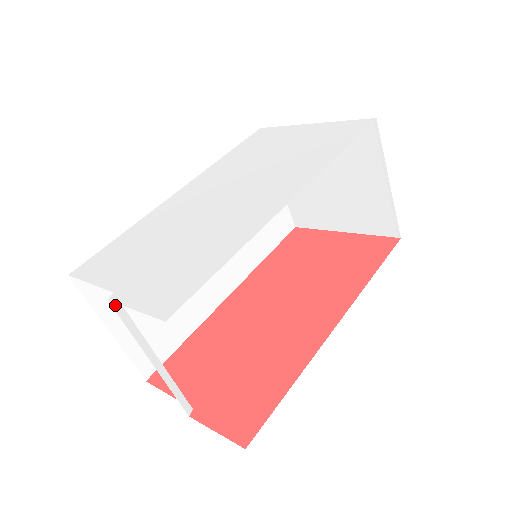
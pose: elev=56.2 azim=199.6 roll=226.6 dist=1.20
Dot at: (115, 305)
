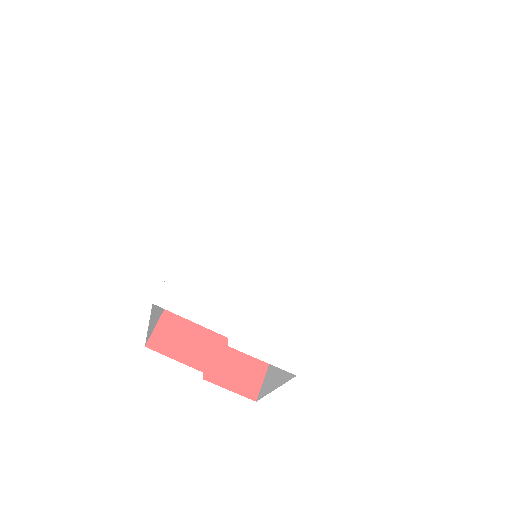
Dot at: occluded
